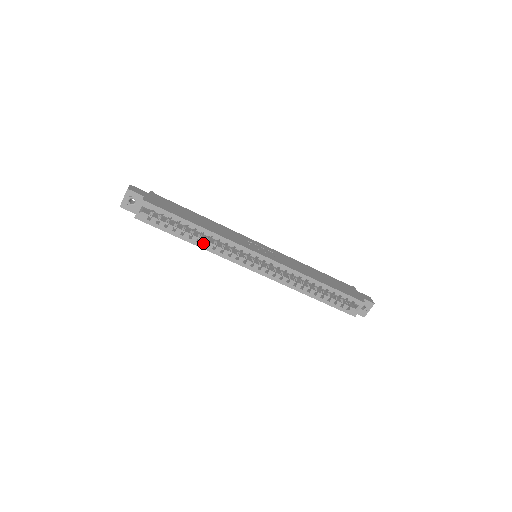
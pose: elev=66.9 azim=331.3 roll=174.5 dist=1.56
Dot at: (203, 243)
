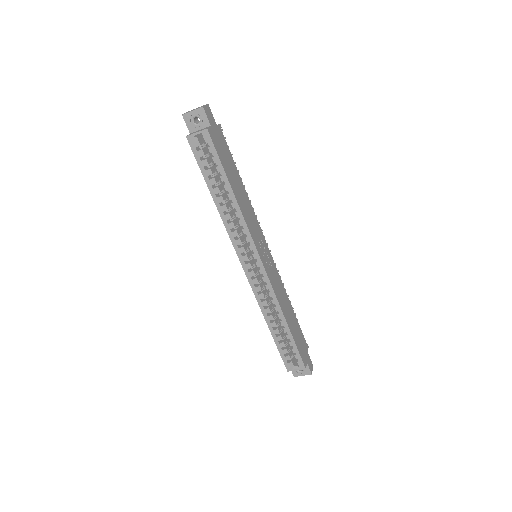
Dot at: (224, 209)
